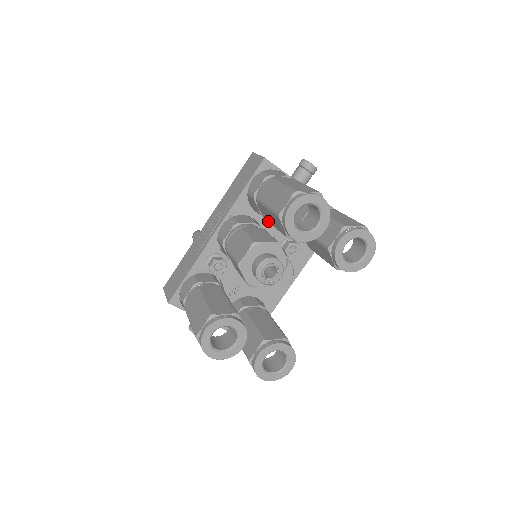
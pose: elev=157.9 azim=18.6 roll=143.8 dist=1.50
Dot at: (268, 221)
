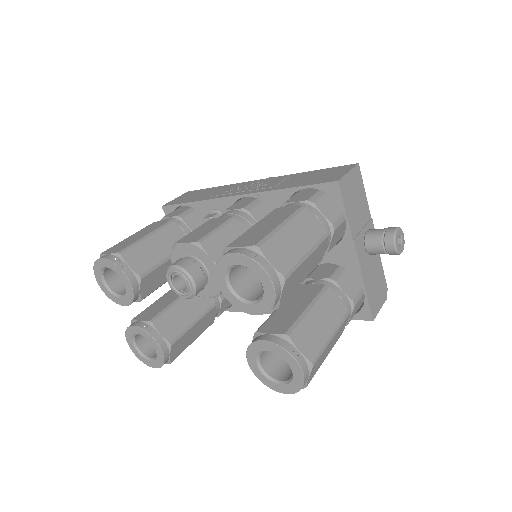
Dot at: occluded
